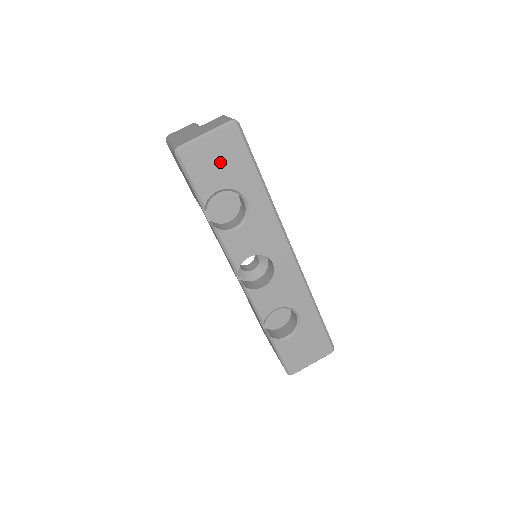
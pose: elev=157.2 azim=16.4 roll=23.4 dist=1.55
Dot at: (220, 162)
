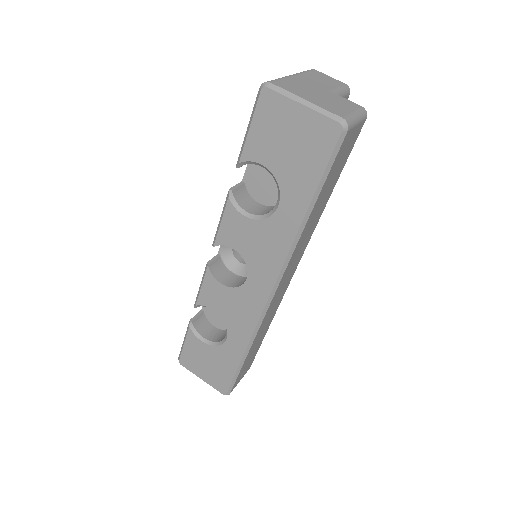
Dot at: (290, 143)
